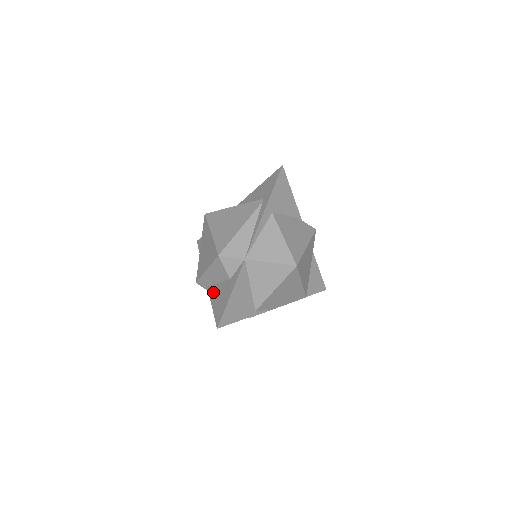
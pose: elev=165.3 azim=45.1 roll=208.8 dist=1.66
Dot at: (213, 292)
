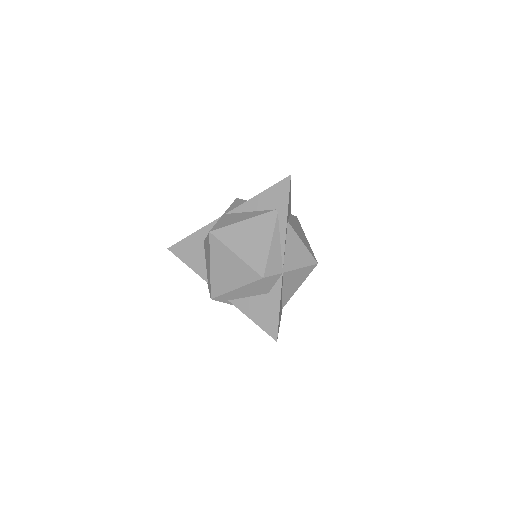
Dot at: (245, 307)
